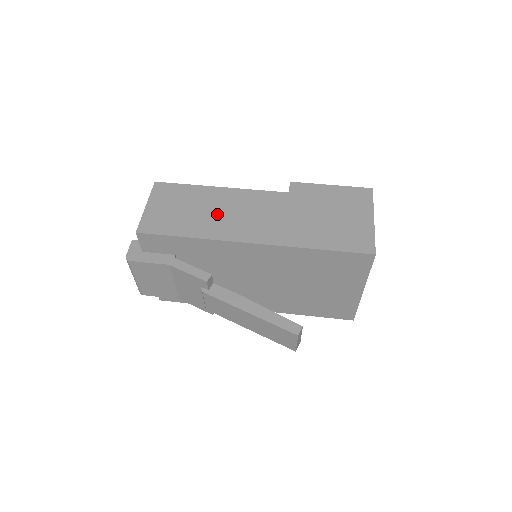
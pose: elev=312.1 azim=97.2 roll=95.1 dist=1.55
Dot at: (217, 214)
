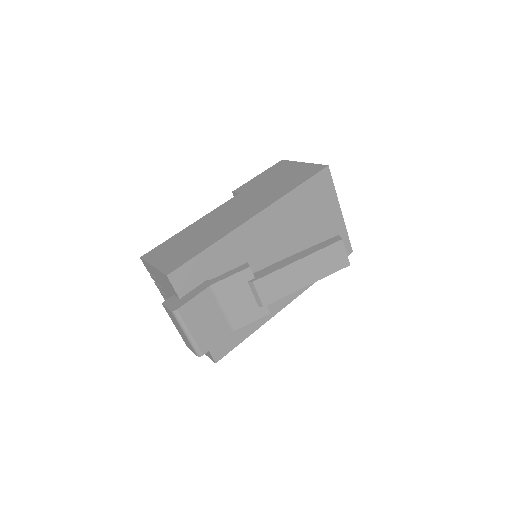
Dot at: (210, 229)
